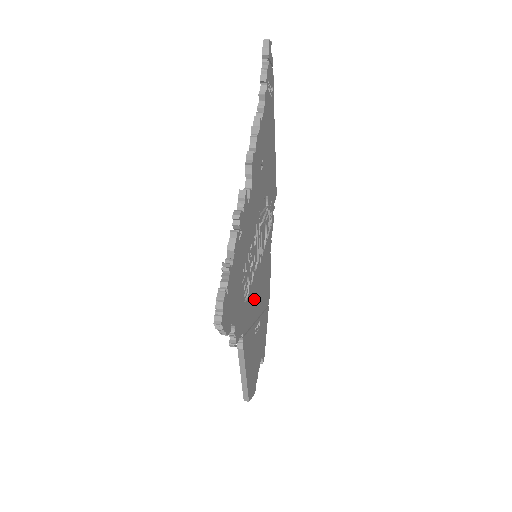
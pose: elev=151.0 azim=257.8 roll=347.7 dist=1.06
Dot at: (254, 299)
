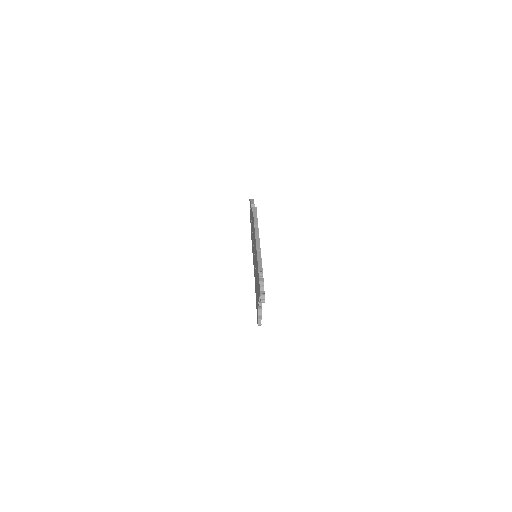
Dot at: occluded
